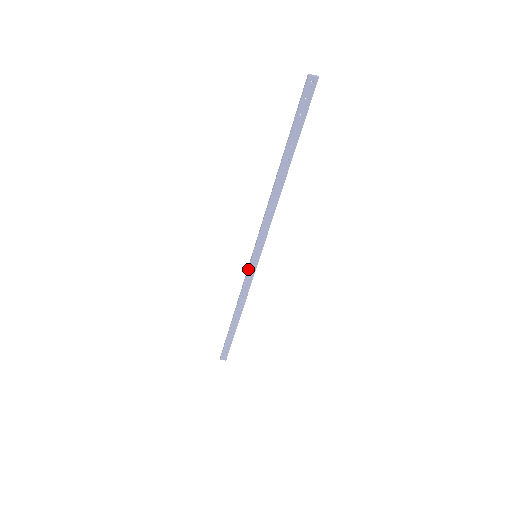
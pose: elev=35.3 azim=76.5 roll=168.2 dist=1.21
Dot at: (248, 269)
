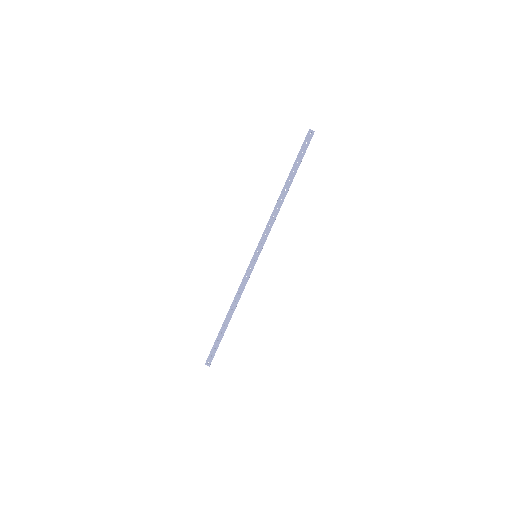
Dot at: (248, 266)
